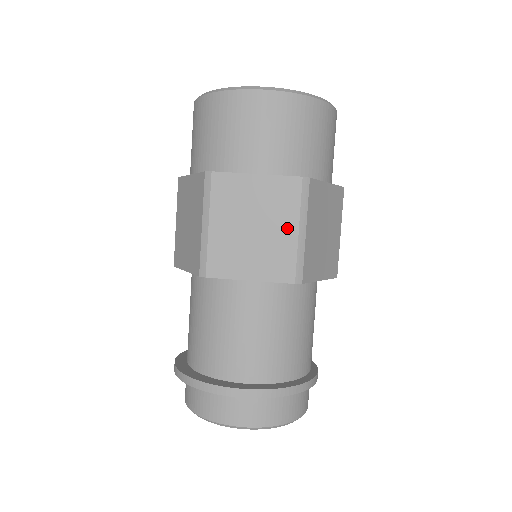
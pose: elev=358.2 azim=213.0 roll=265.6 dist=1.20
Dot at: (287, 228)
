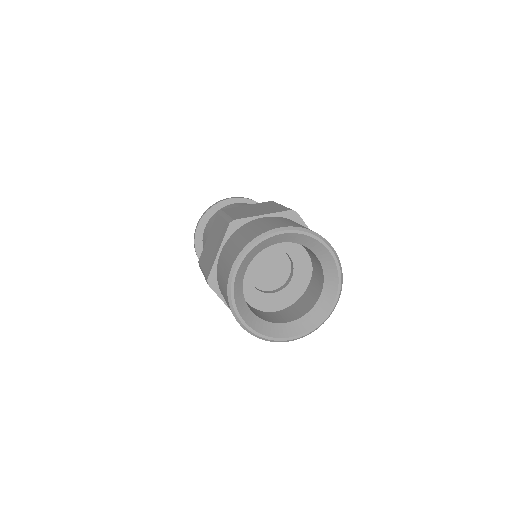
Dot at: occluded
